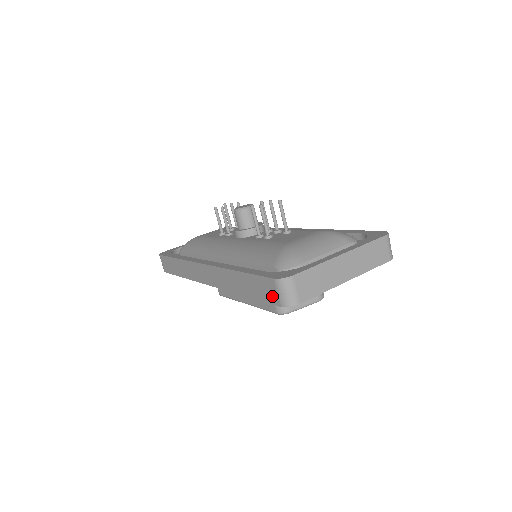
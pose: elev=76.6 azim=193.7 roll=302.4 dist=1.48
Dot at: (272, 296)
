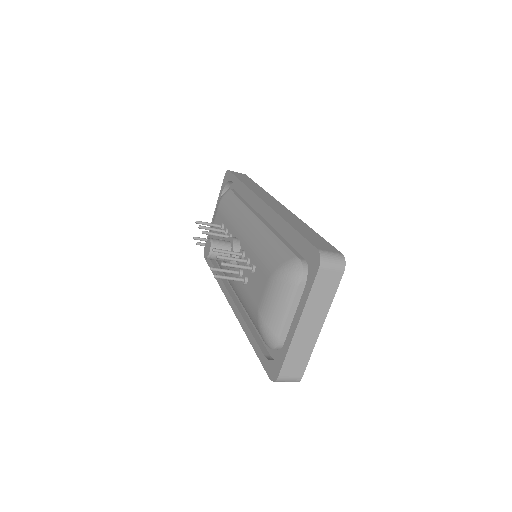
Dot at: occluded
